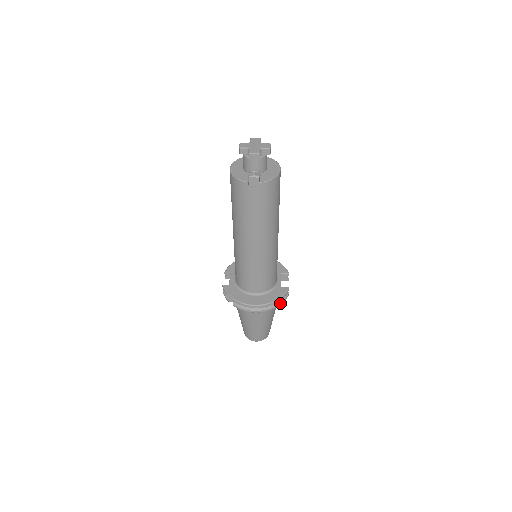
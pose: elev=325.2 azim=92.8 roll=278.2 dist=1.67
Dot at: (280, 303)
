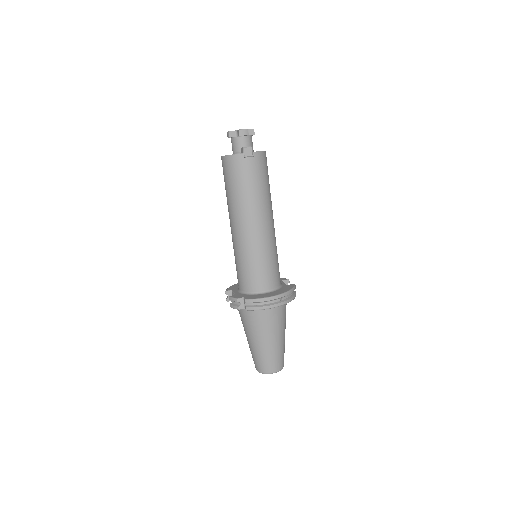
Dot at: (292, 297)
